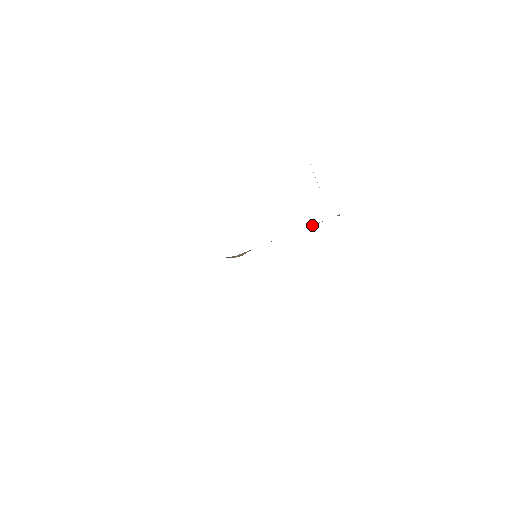
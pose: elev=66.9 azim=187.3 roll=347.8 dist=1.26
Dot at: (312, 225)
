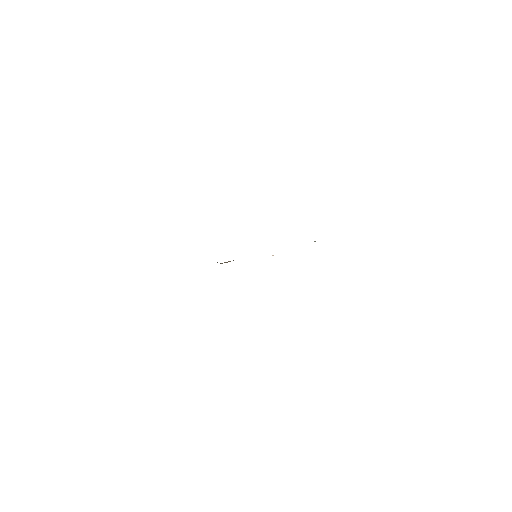
Dot at: occluded
